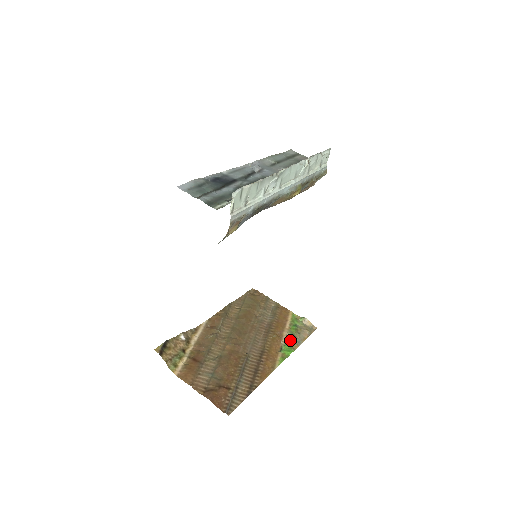
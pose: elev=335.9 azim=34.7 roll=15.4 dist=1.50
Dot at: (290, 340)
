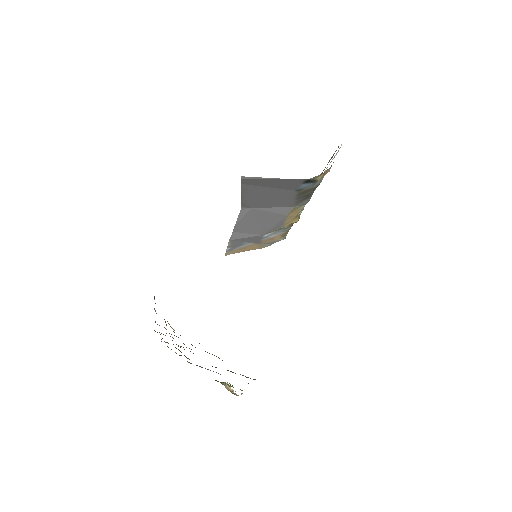
Dot at: (232, 386)
